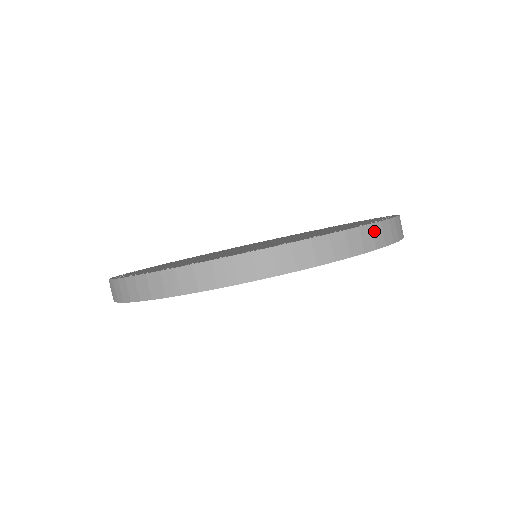
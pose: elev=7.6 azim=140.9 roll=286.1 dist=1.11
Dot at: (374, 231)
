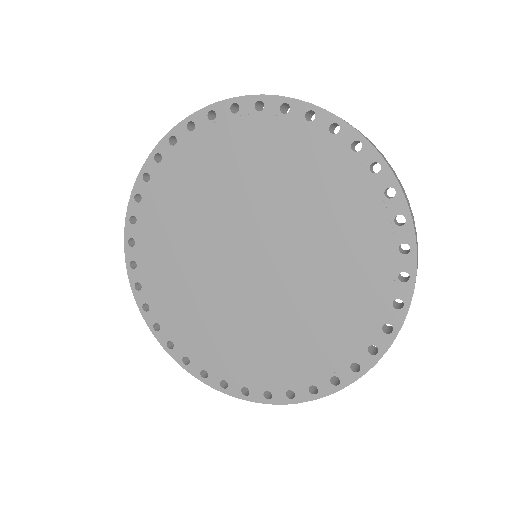
Dot at: occluded
